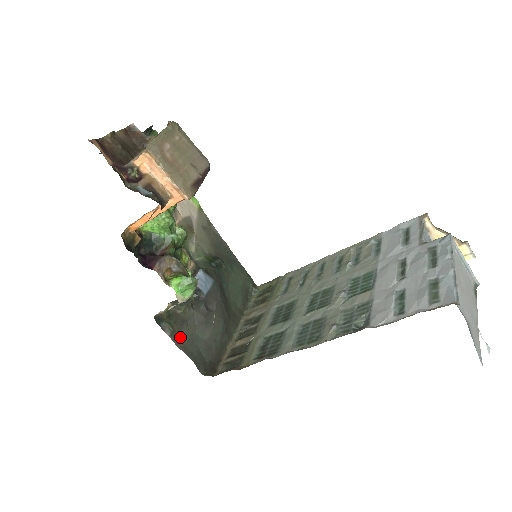
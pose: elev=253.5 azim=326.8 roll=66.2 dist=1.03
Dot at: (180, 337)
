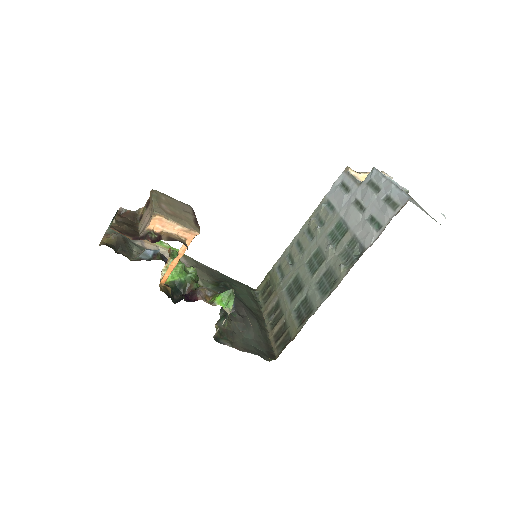
Dot at: (237, 345)
